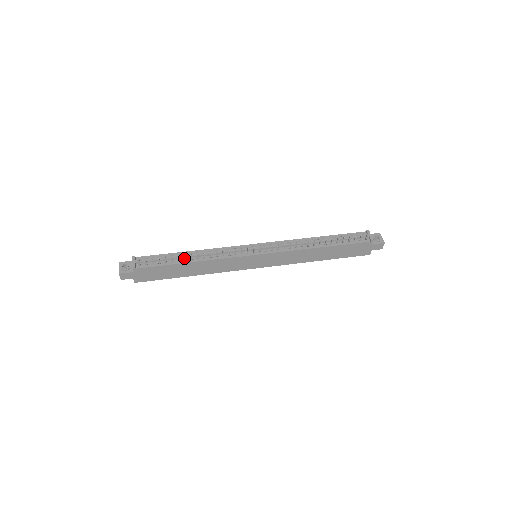
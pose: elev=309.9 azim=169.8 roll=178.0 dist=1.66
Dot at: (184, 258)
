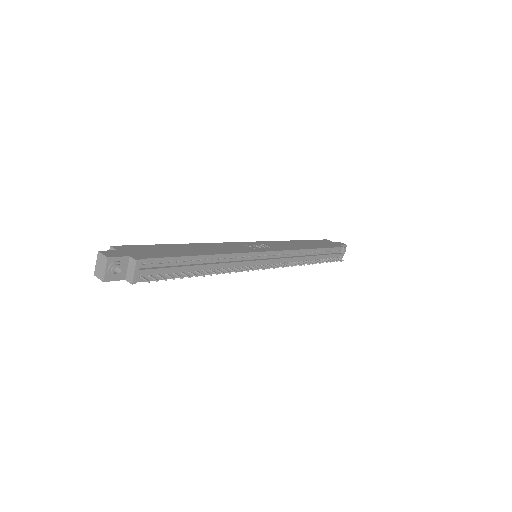
Dot at: (197, 268)
